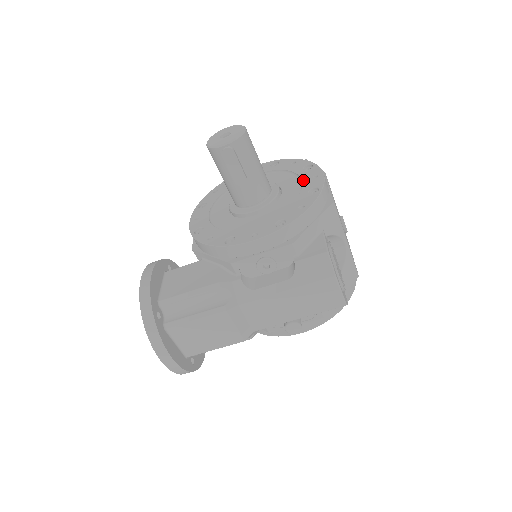
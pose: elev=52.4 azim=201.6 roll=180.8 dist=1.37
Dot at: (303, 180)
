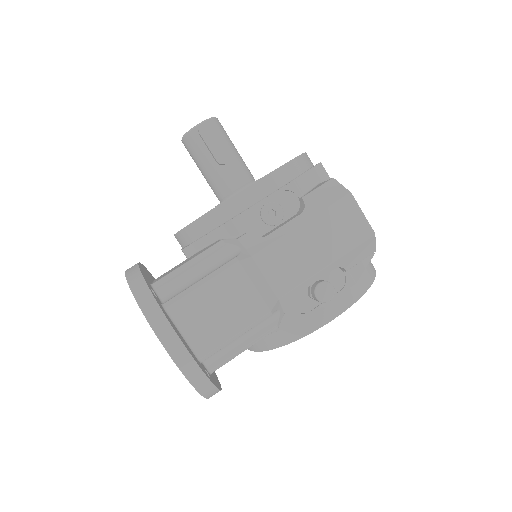
Dot at: occluded
